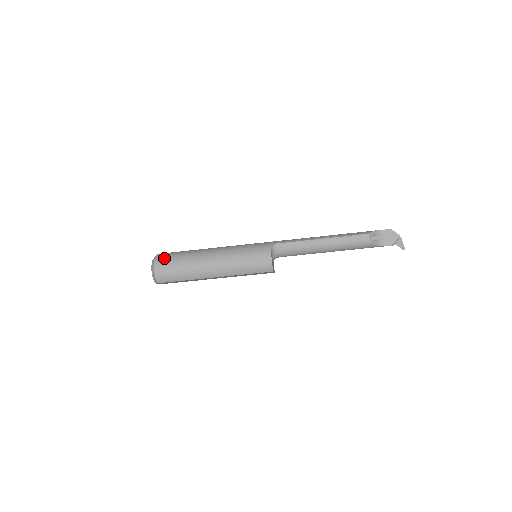
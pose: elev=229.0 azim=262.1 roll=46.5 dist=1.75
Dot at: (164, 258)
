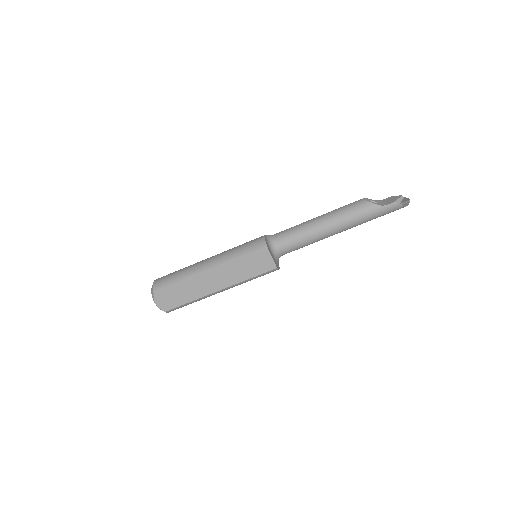
Dot at: occluded
